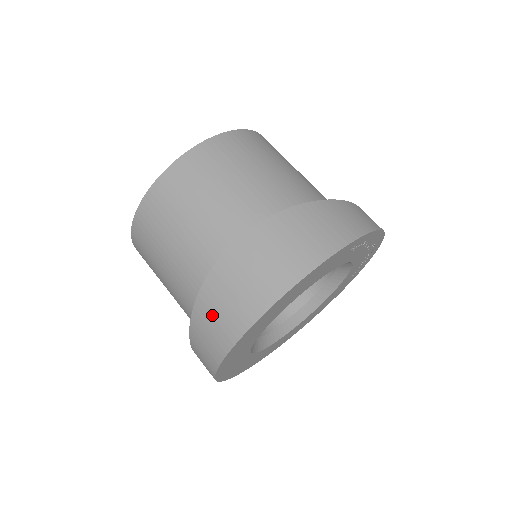
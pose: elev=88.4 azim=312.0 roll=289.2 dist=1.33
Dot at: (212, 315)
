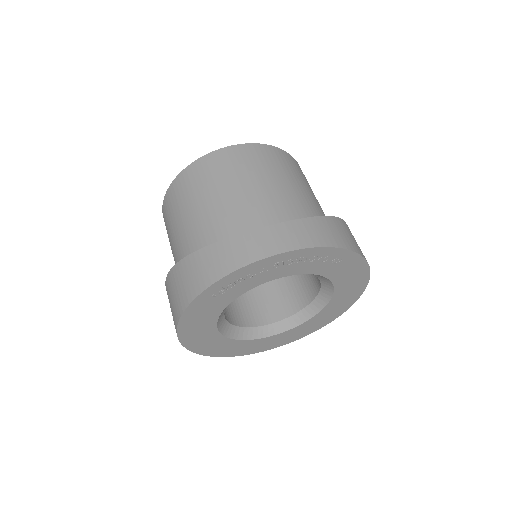
Dot at: occluded
